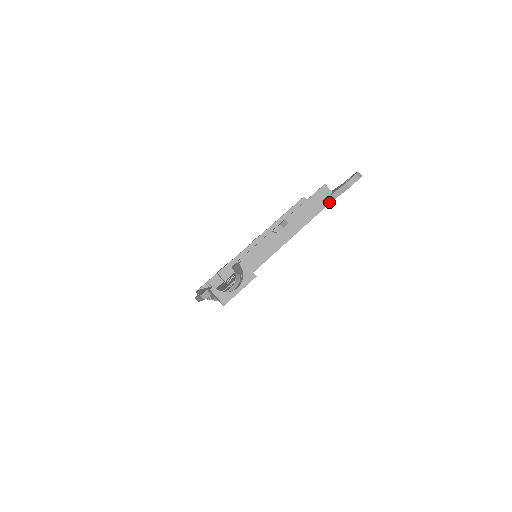
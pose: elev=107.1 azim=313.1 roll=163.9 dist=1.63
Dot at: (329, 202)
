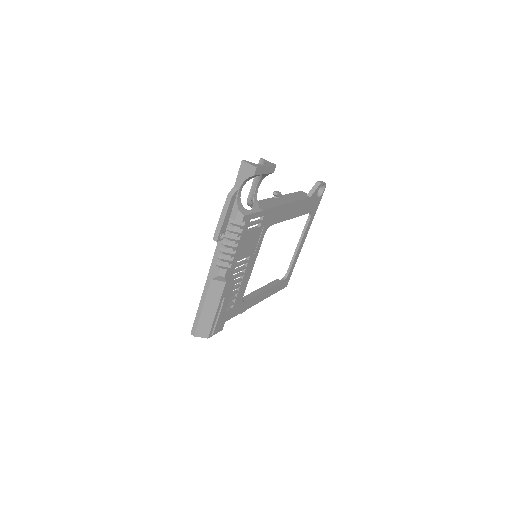
Dot at: (308, 197)
